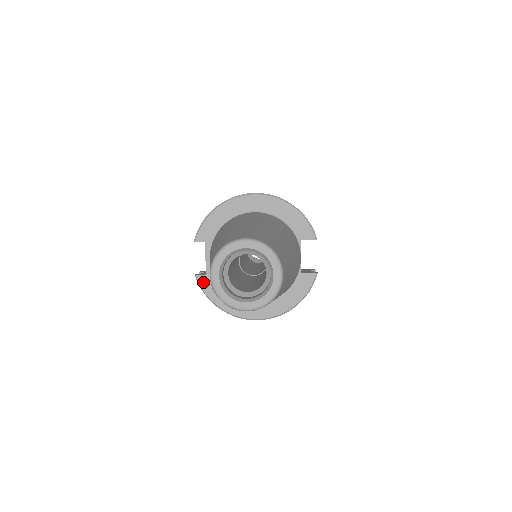
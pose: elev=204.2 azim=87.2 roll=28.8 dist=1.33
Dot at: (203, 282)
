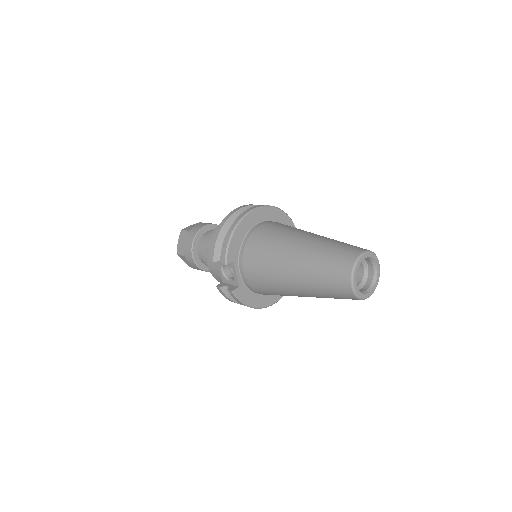
Dot at: (239, 294)
